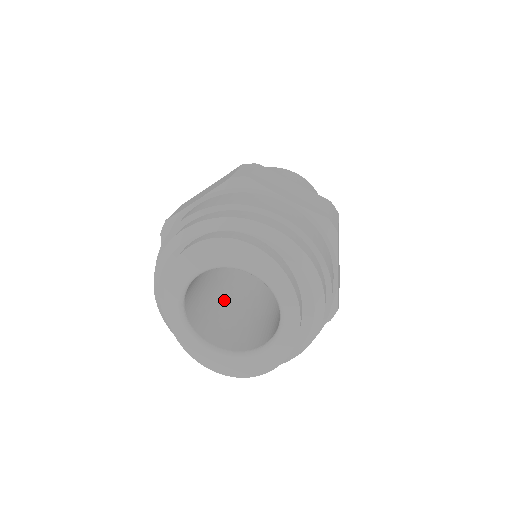
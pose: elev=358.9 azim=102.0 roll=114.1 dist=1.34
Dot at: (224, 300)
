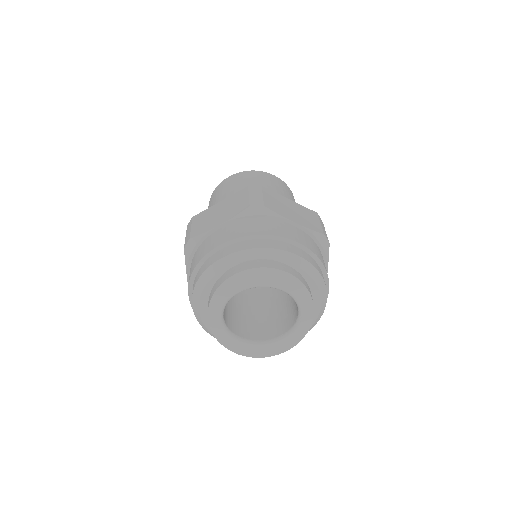
Dot at: (236, 295)
